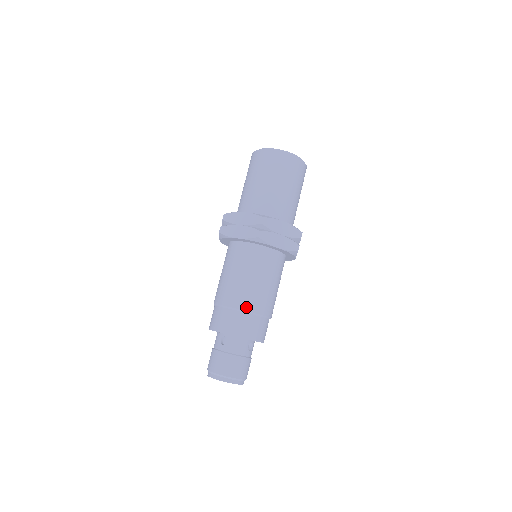
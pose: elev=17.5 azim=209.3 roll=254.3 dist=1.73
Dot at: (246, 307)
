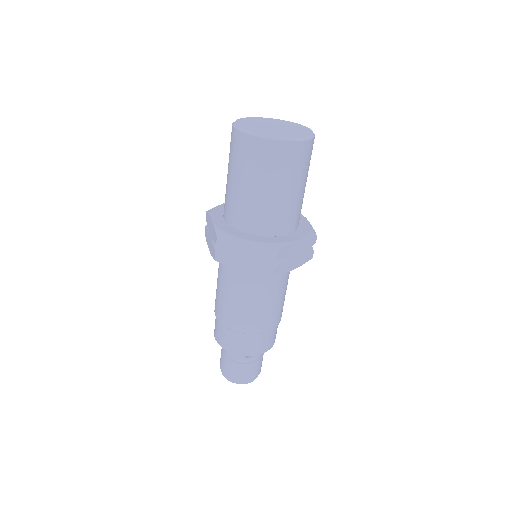
Dot at: (226, 324)
